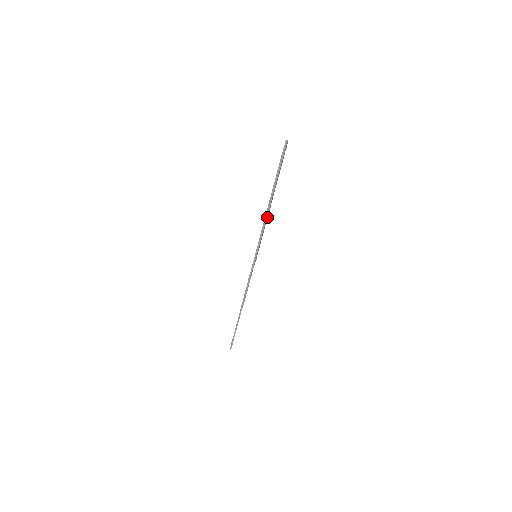
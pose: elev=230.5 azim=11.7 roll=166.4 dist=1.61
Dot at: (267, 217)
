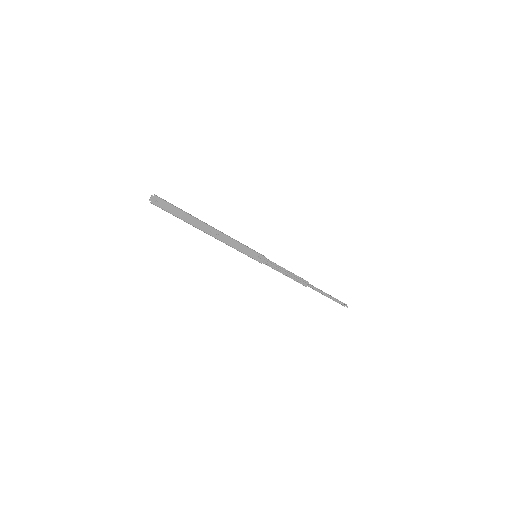
Dot at: (221, 235)
